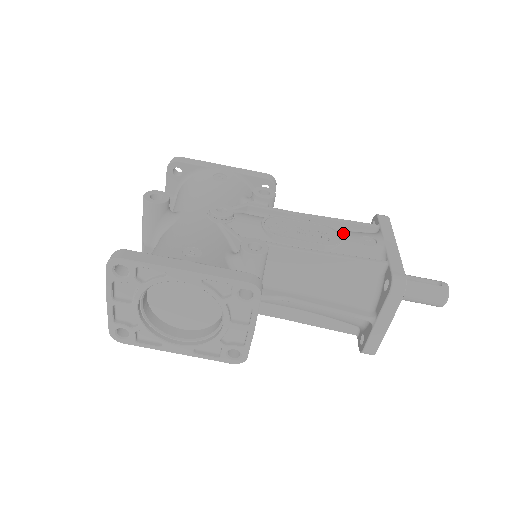
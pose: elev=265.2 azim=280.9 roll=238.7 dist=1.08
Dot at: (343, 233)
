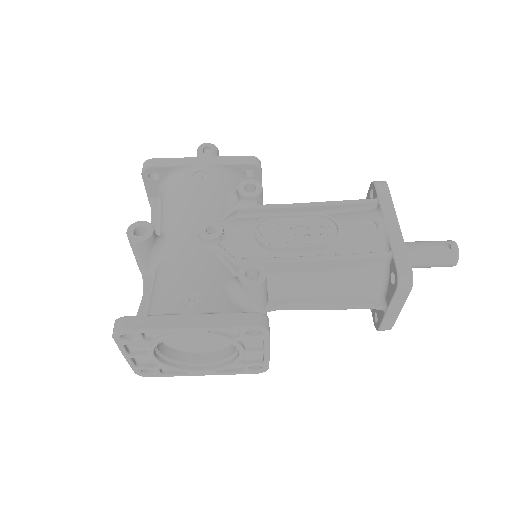
Dot at: (341, 221)
